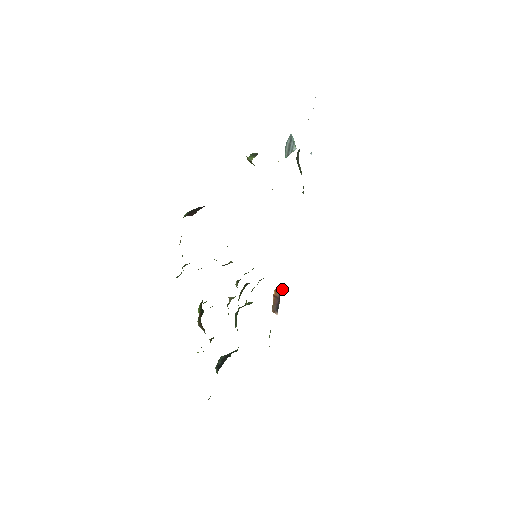
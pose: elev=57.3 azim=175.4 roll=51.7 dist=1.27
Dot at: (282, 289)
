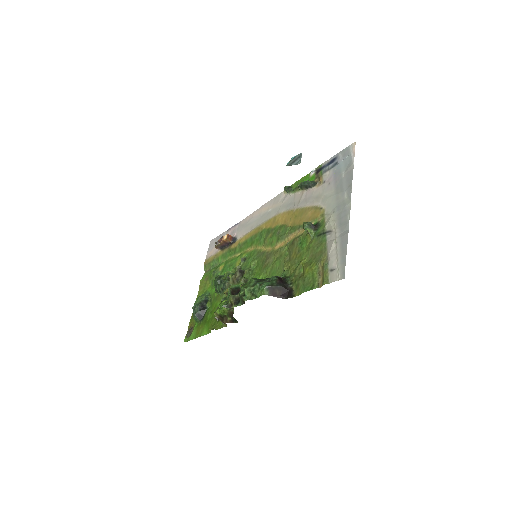
Dot at: (231, 236)
